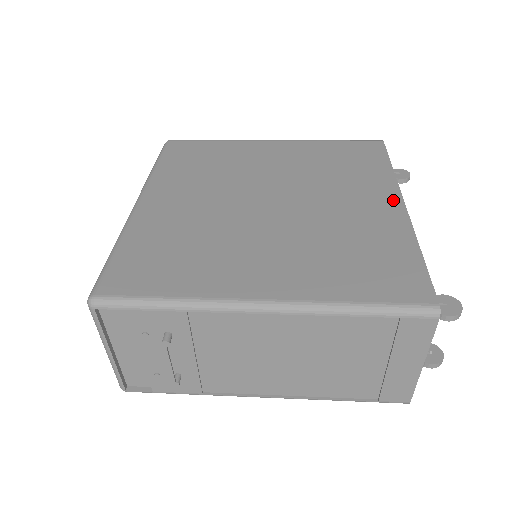
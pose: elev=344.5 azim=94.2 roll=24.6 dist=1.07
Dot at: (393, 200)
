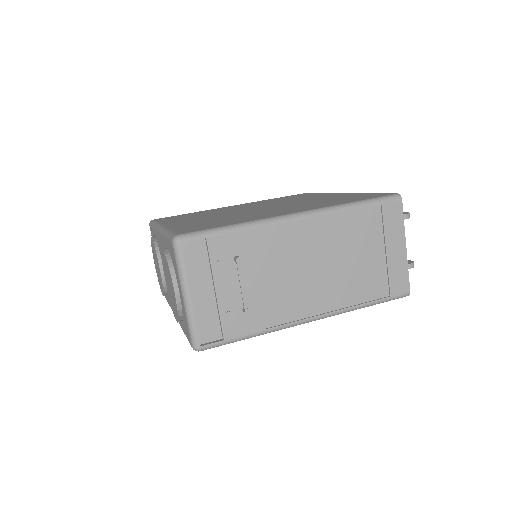
Dot at: (333, 194)
